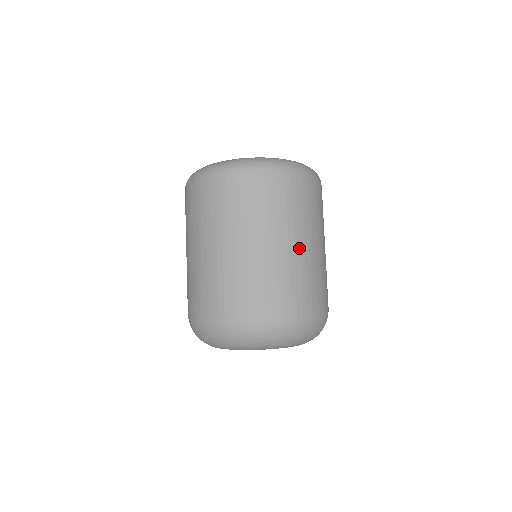
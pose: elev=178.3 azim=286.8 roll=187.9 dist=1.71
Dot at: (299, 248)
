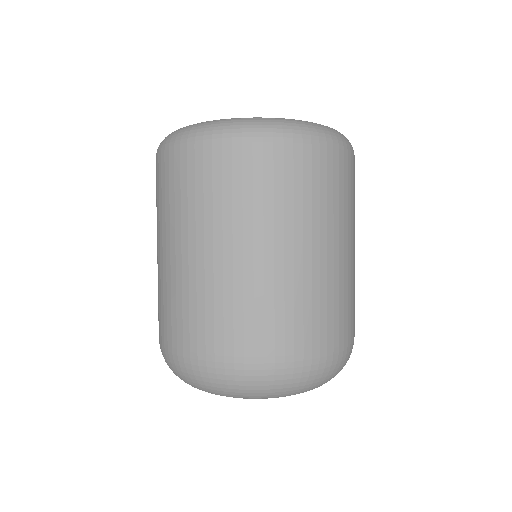
Dot at: occluded
